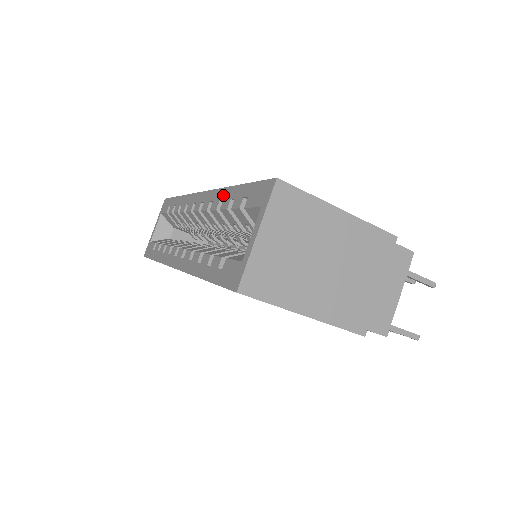
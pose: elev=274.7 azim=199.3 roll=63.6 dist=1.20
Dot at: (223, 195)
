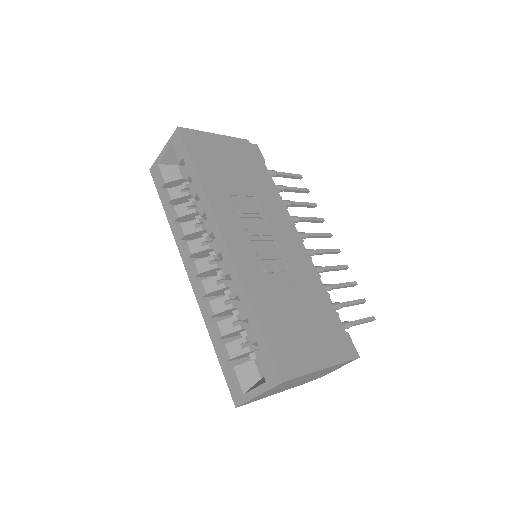
Dot at: (242, 298)
